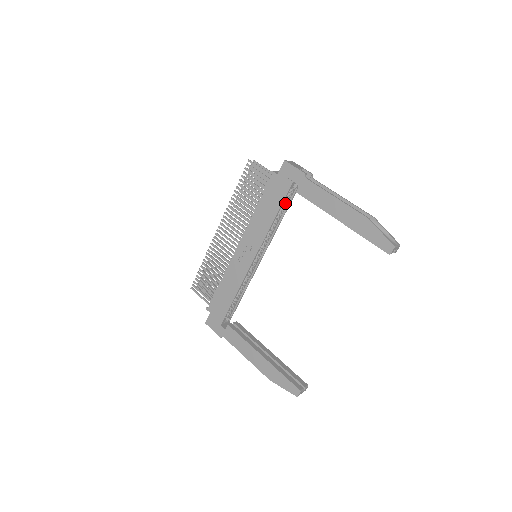
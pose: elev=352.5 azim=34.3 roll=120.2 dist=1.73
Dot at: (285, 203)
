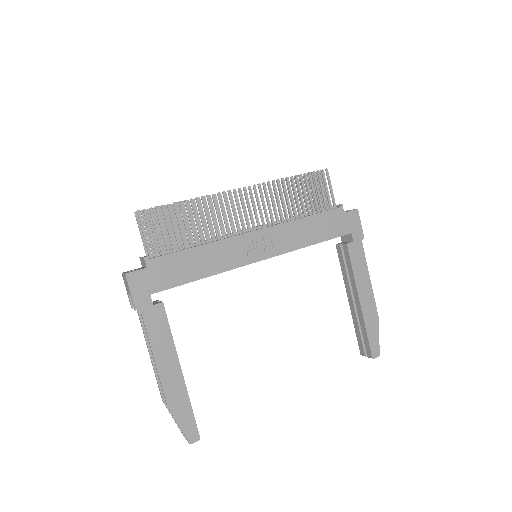
Dot at: occluded
